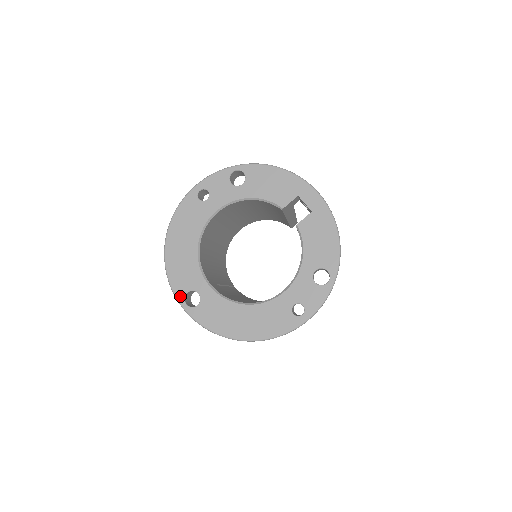
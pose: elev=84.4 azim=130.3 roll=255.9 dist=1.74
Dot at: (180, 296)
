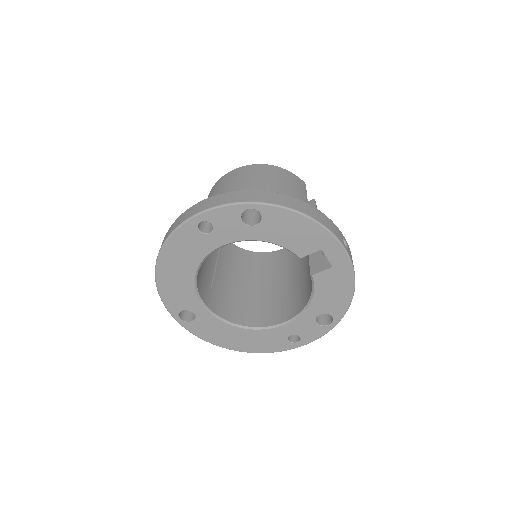
Dot at: (174, 312)
